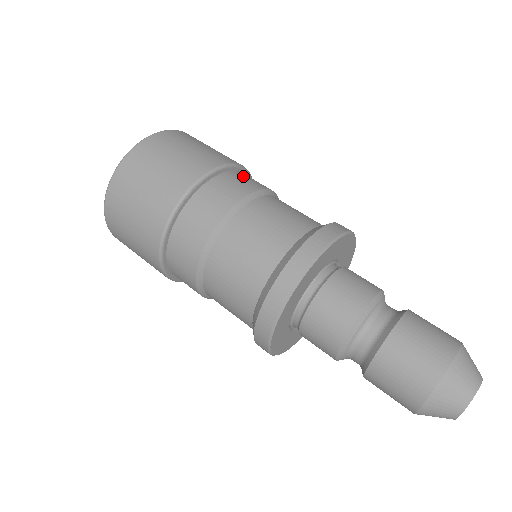
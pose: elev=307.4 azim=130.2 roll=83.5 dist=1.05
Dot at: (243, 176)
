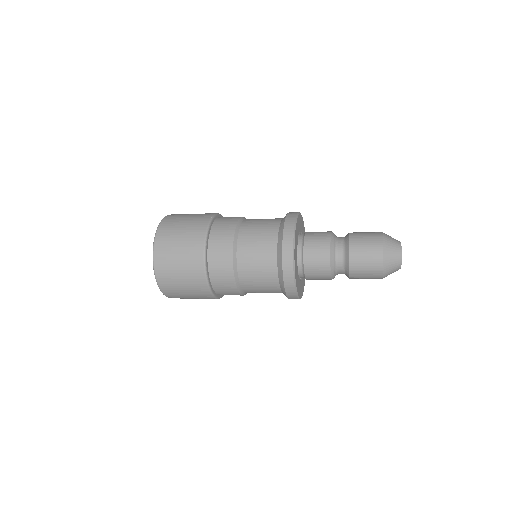
Dot at: (224, 218)
